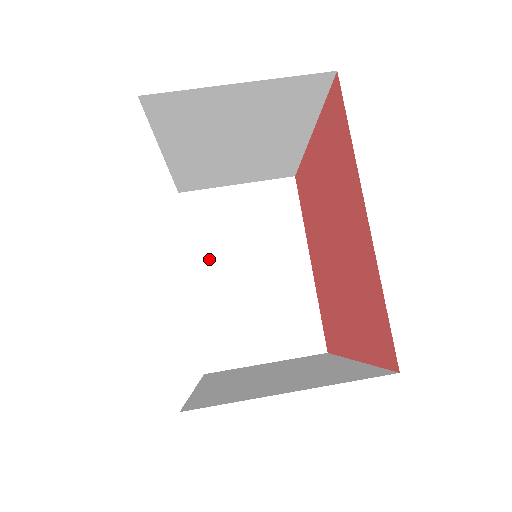
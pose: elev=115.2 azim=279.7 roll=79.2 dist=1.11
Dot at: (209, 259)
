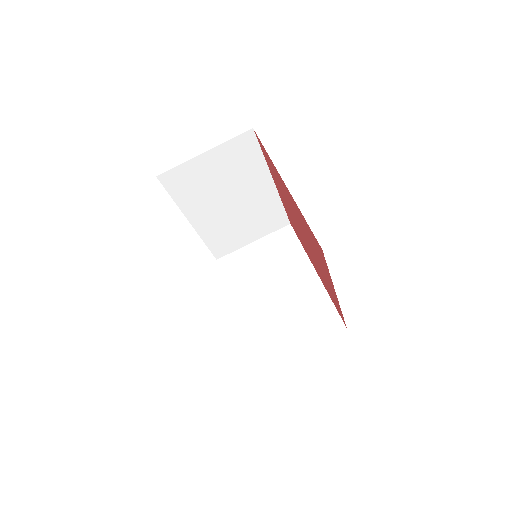
Dot at: (245, 293)
